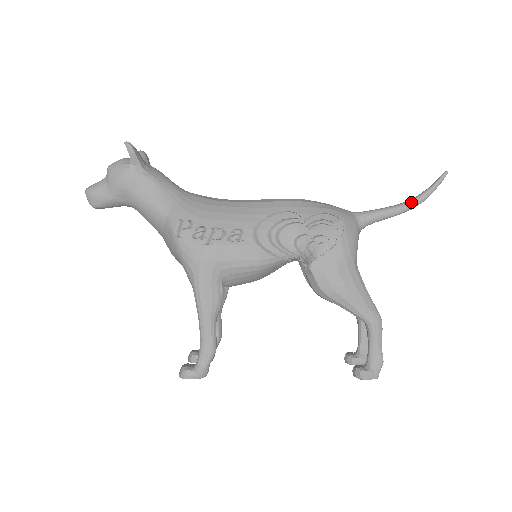
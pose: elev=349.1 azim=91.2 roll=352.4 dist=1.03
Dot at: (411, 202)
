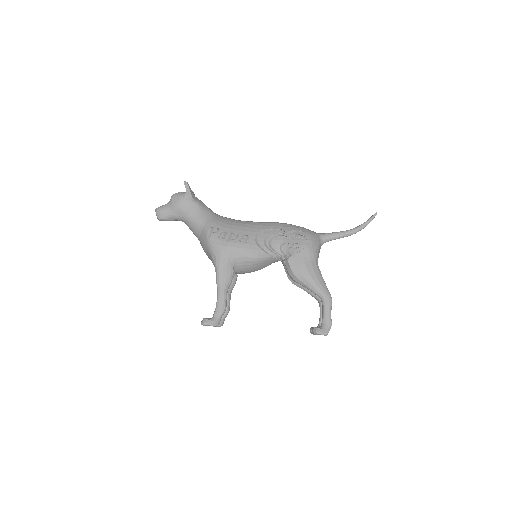
Dot at: (354, 229)
